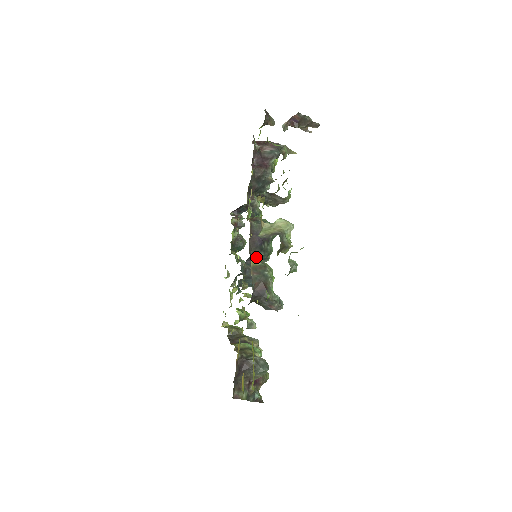
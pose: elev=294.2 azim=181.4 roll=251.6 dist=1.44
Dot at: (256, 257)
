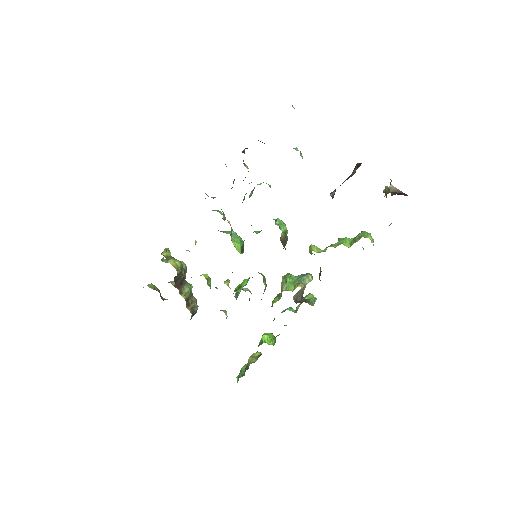
Dot at: occluded
